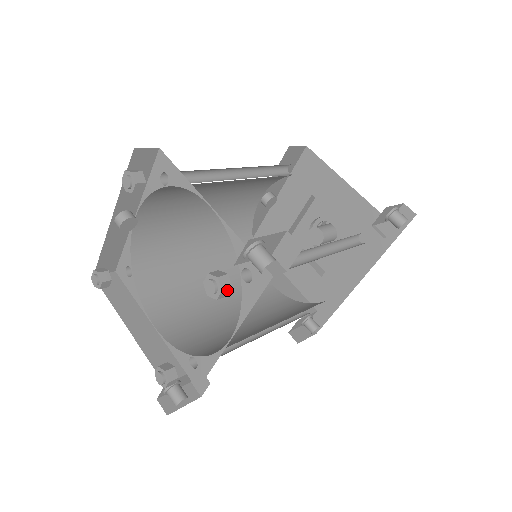
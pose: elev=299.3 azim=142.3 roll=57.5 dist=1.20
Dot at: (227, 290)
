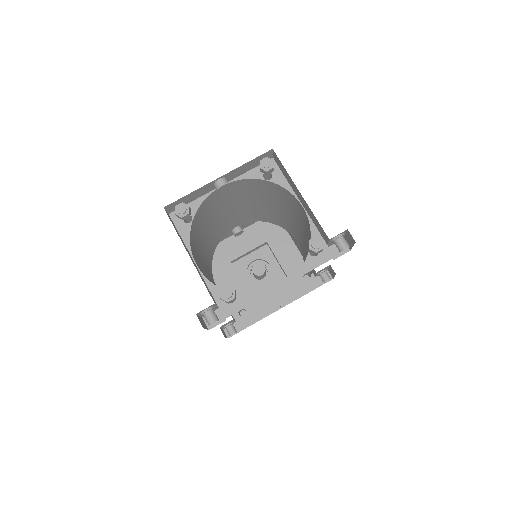
Dot at: (322, 250)
